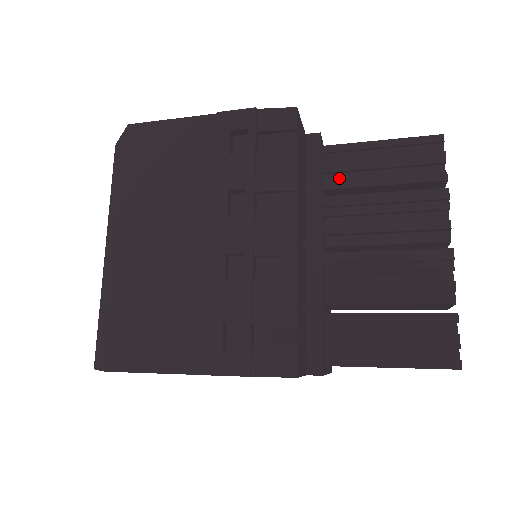
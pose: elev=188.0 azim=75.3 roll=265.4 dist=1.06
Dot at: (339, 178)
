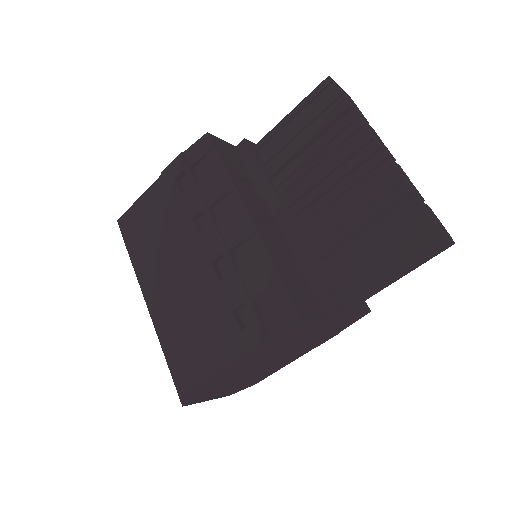
Dot at: occluded
